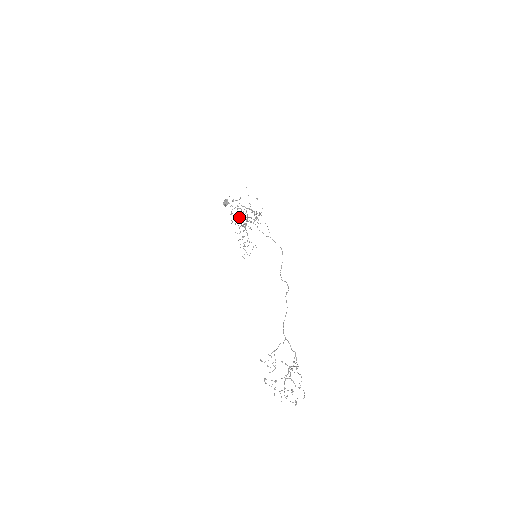
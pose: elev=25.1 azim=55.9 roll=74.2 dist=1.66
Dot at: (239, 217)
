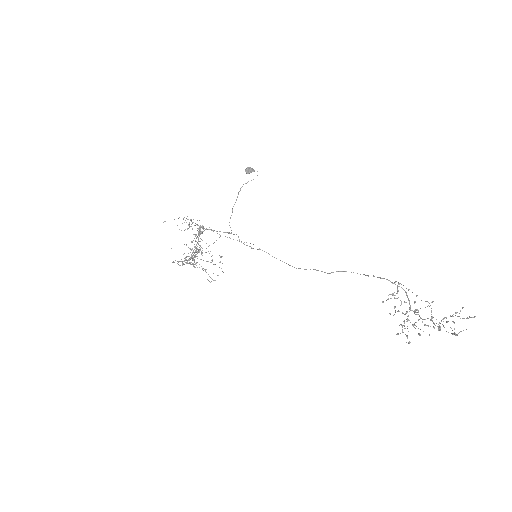
Dot at: (199, 233)
